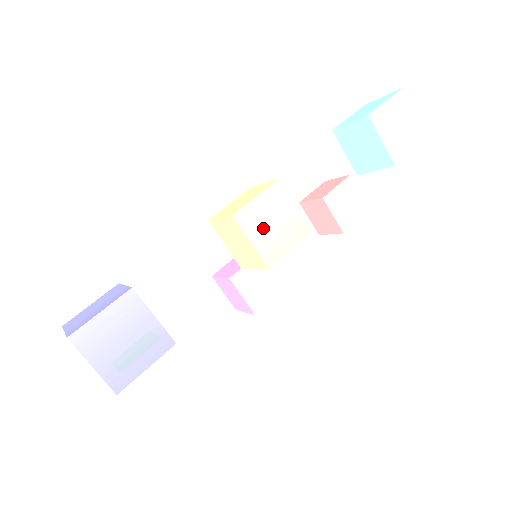
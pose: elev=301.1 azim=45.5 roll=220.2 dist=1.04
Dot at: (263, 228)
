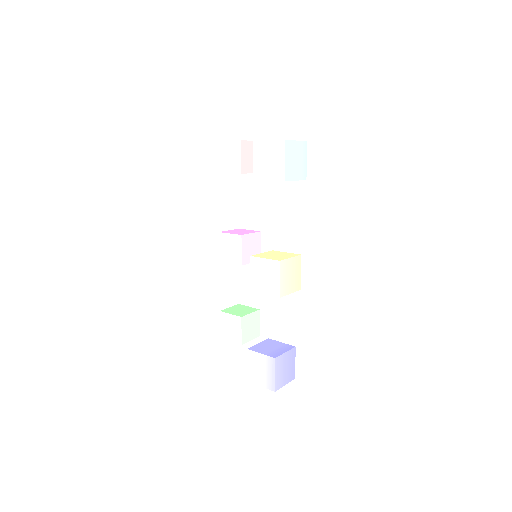
Dot at: (289, 284)
